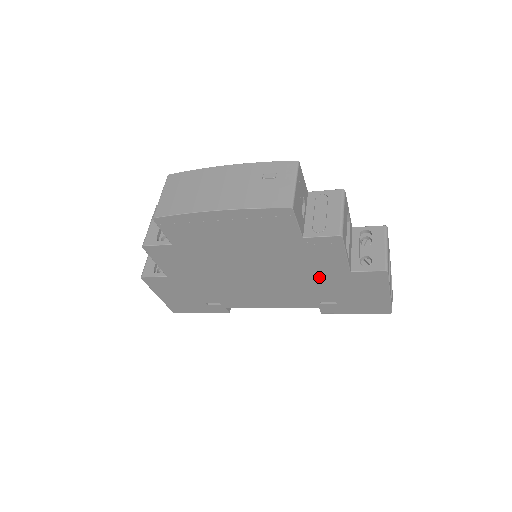
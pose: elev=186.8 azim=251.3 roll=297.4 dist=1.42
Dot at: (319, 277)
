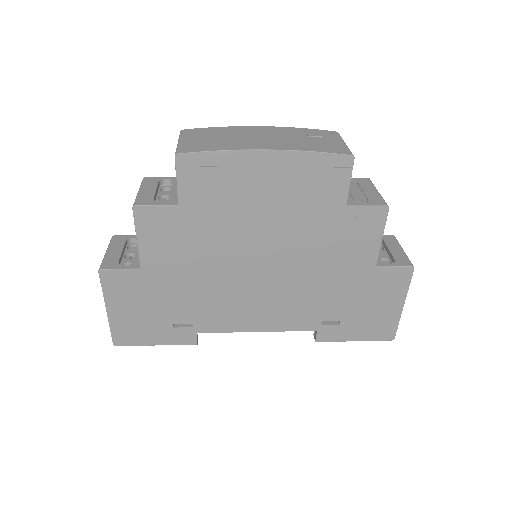
Dot at: (338, 275)
